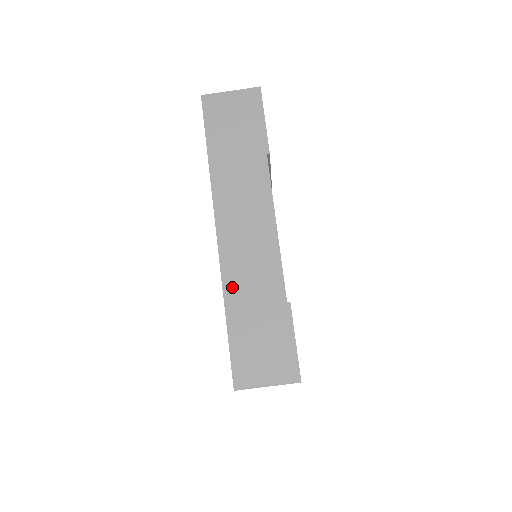
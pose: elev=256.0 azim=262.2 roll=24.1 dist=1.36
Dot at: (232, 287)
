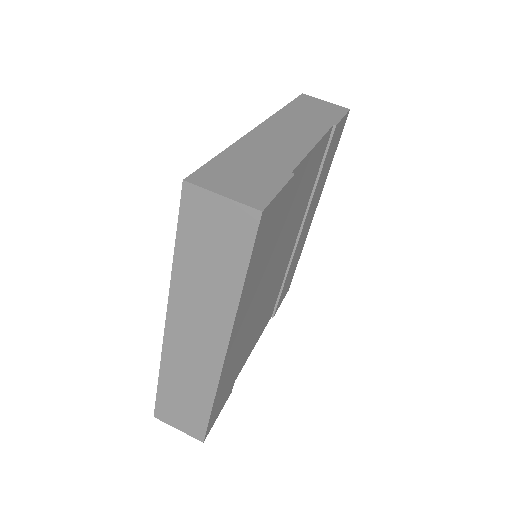
Dot at: (246, 144)
